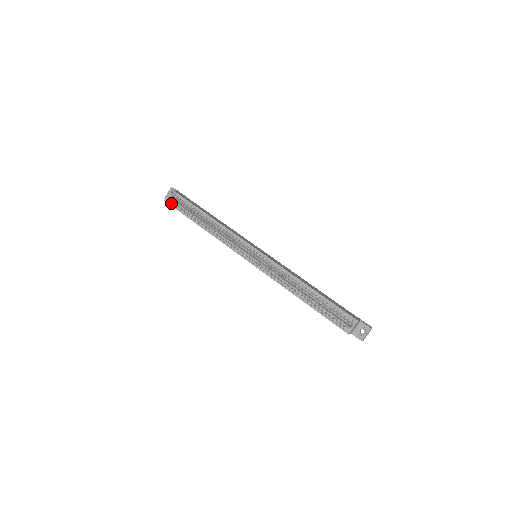
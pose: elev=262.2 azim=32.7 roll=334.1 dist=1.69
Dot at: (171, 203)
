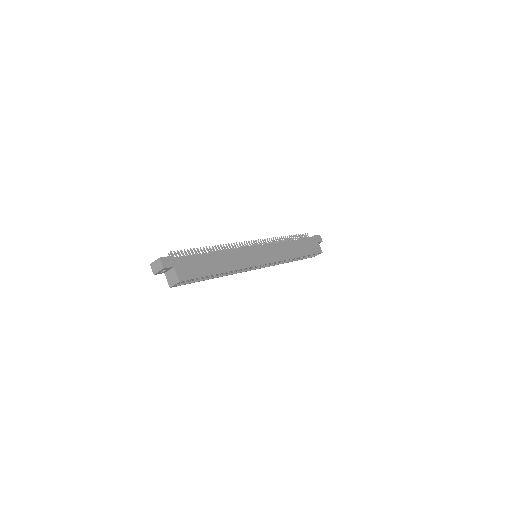
Dot at: (178, 284)
